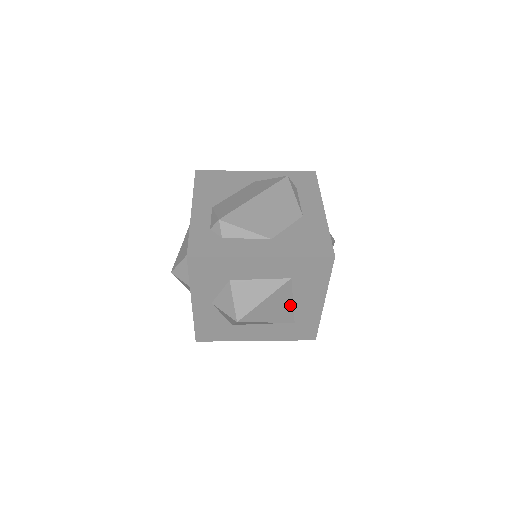
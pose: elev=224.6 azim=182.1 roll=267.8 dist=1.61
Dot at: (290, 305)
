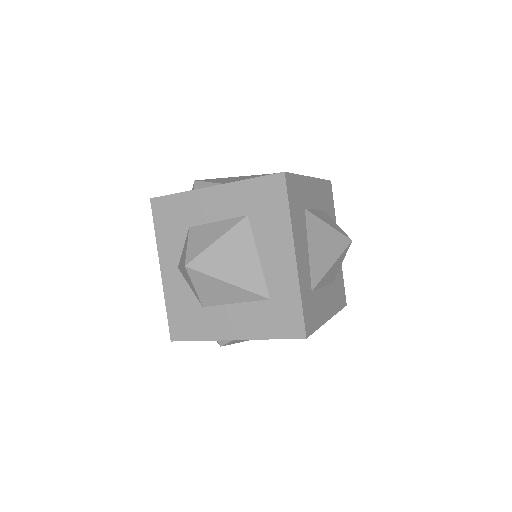
Dot at: (256, 262)
